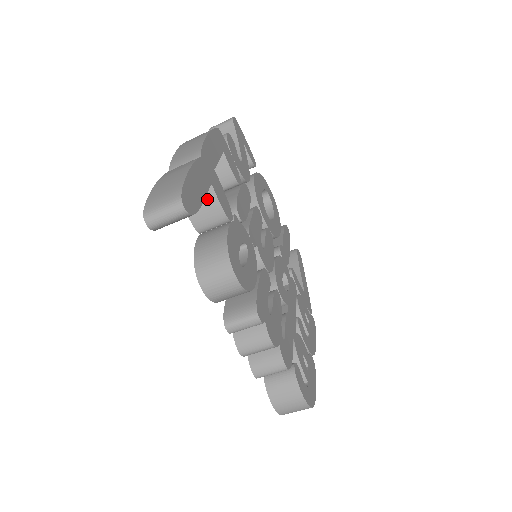
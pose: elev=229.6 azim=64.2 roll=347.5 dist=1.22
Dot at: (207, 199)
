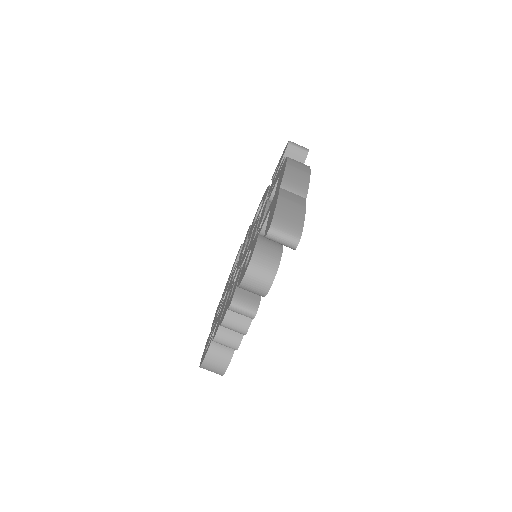
Dot at: occluded
